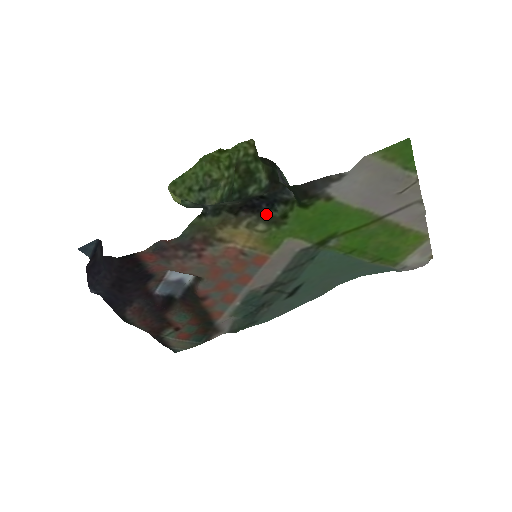
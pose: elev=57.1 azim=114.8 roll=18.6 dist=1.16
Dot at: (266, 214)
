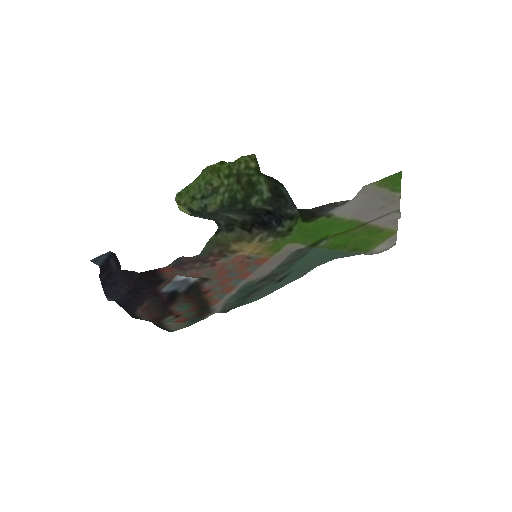
Dot at: (276, 230)
